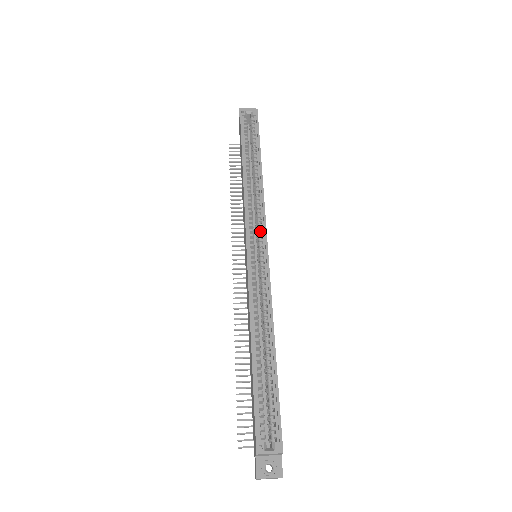
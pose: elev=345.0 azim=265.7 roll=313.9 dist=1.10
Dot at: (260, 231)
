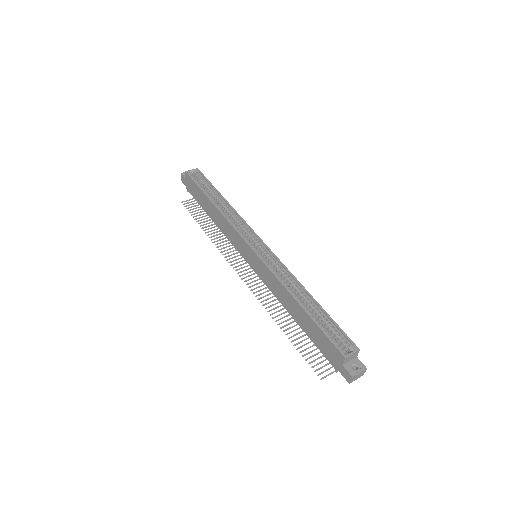
Dot at: (252, 237)
